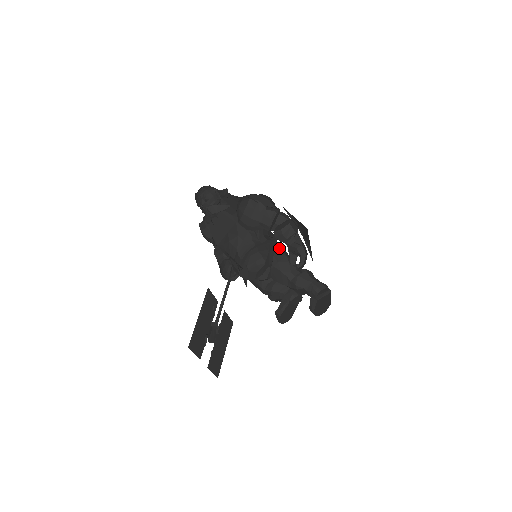
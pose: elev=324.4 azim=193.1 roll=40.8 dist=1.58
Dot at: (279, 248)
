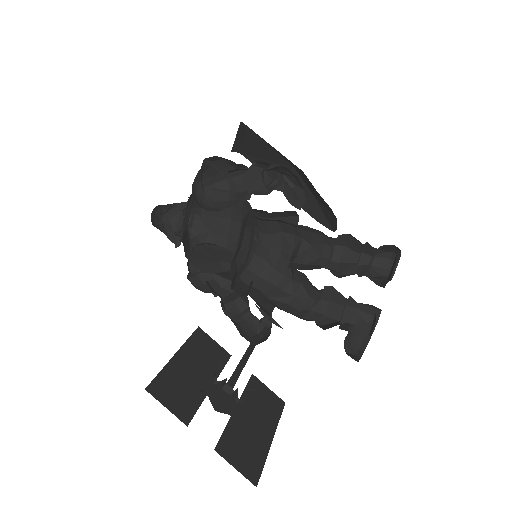
Dot at: (288, 236)
